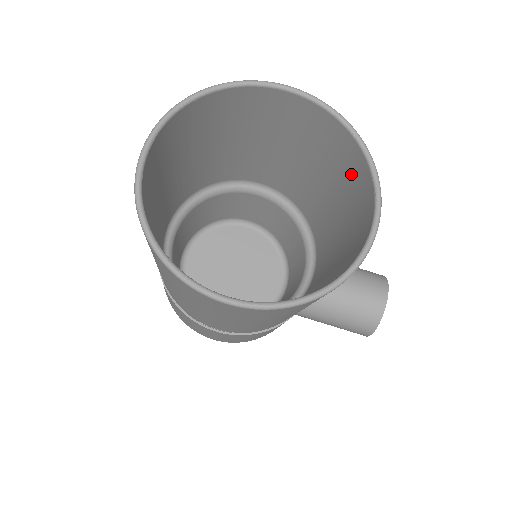
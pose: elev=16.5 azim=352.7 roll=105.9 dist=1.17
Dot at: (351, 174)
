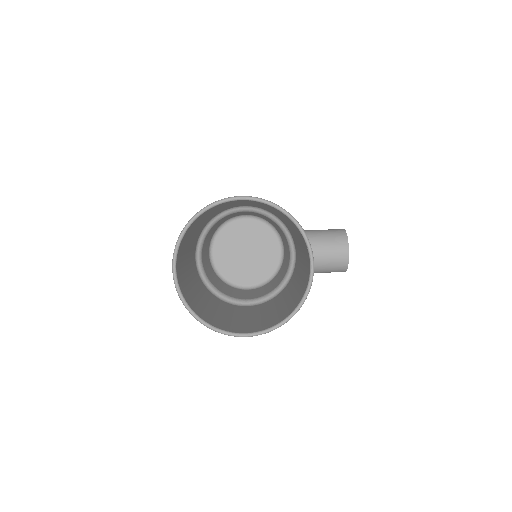
Dot at: (293, 226)
